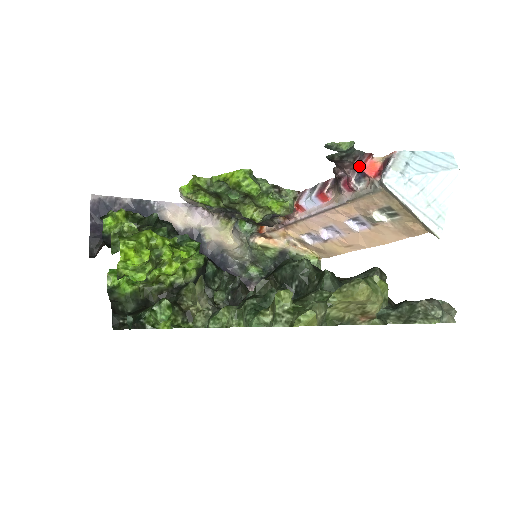
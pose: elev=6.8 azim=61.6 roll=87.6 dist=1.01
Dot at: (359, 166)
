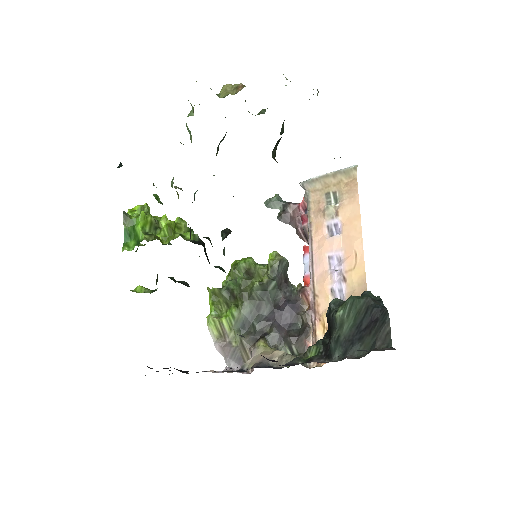
Dot at: (298, 209)
